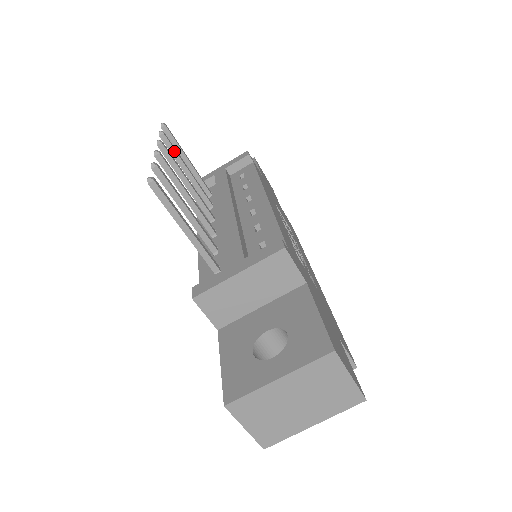
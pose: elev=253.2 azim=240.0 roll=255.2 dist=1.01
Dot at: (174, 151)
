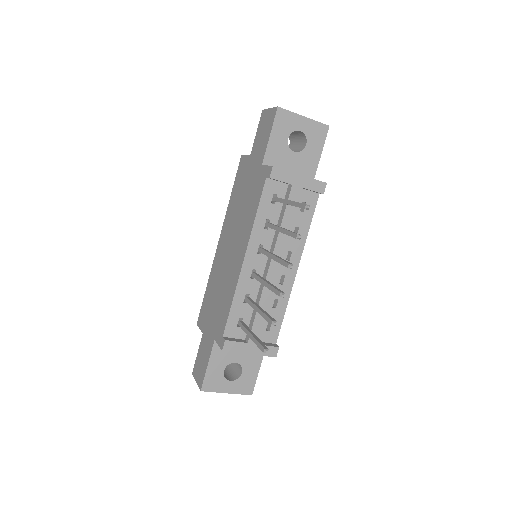
Dot at: (291, 236)
